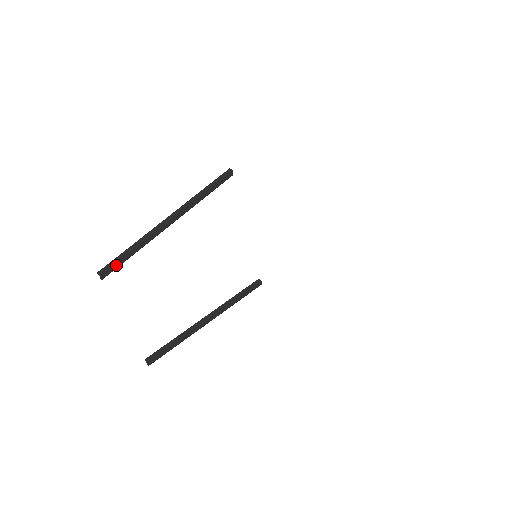
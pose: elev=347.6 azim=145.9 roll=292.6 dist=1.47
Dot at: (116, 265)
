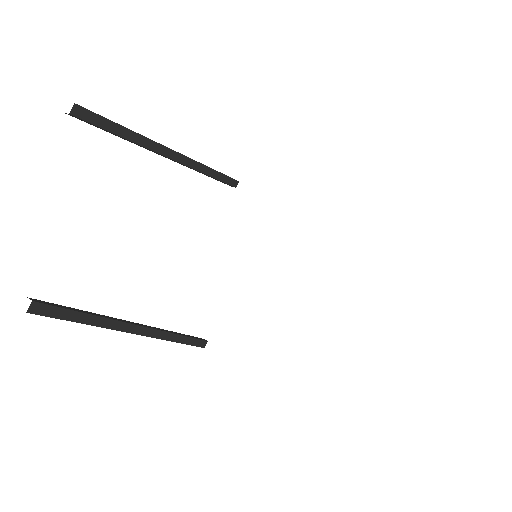
Dot at: (98, 120)
